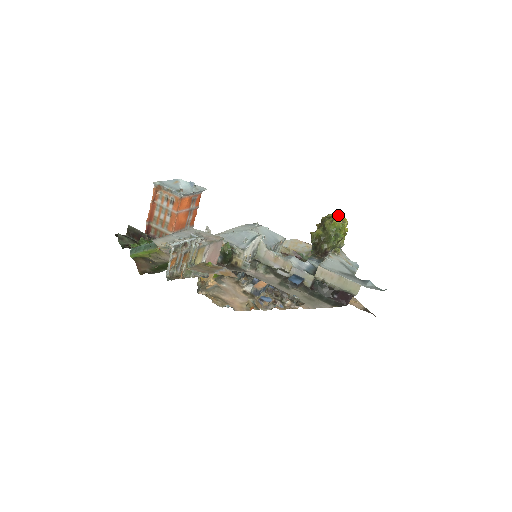
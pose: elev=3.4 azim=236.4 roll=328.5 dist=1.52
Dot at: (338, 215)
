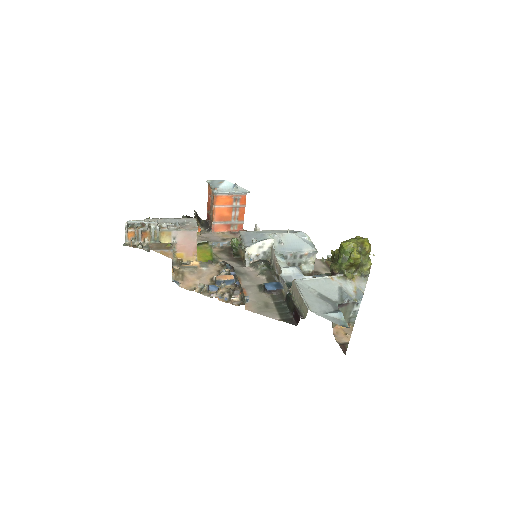
Dot at: (364, 239)
